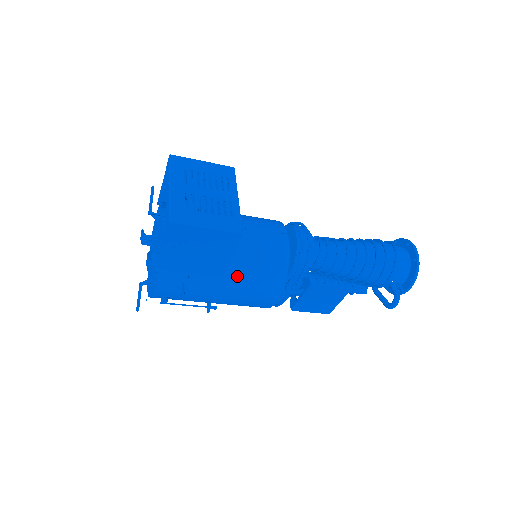
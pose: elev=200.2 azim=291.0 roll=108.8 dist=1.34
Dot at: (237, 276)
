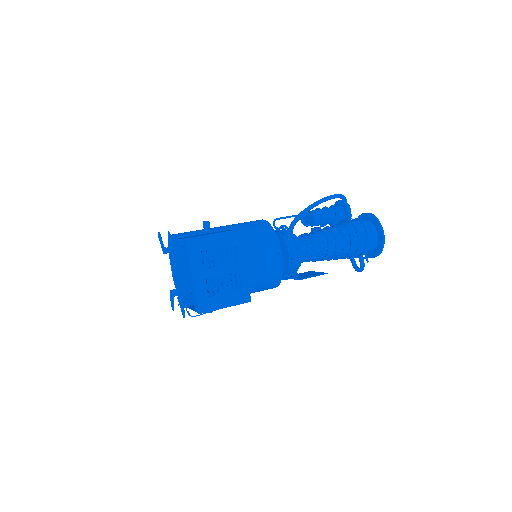
Dot at: occluded
